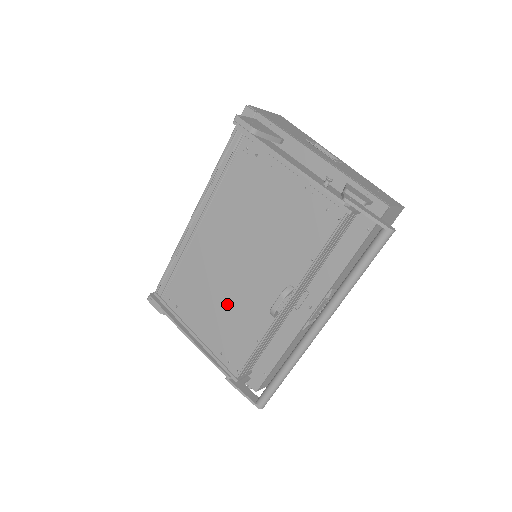
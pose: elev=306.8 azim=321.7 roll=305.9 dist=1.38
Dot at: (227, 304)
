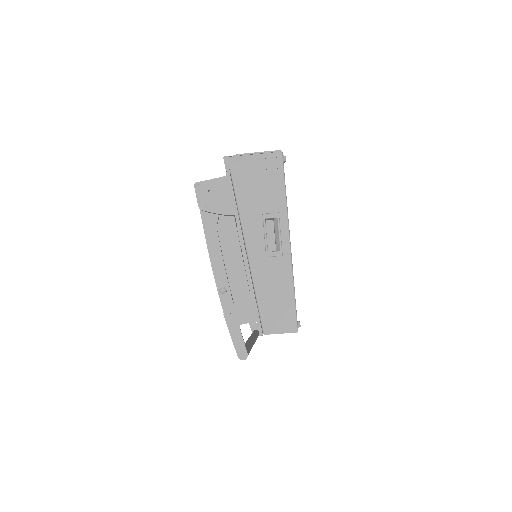
Dot at: occluded
